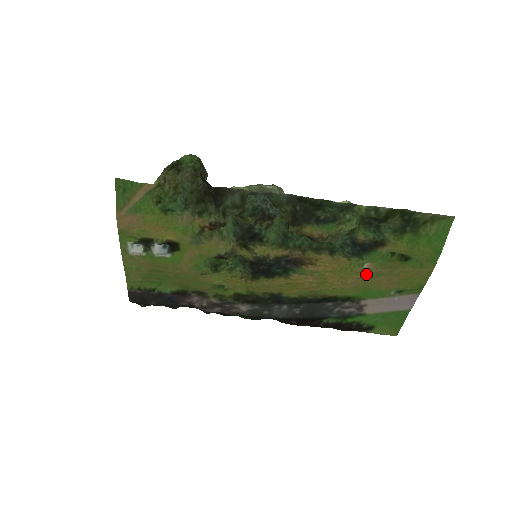
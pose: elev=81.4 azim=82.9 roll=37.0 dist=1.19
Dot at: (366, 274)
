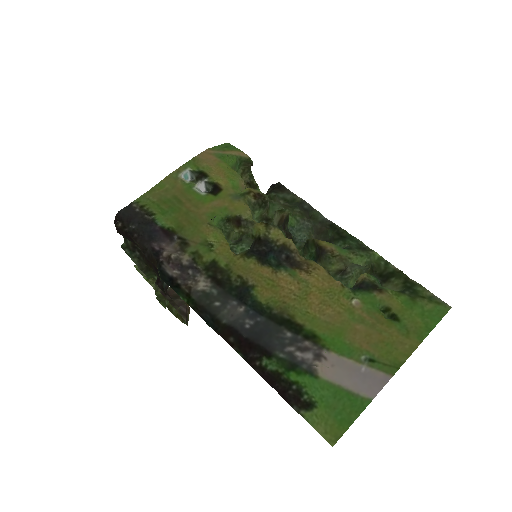
Dot at: (349, 312)
